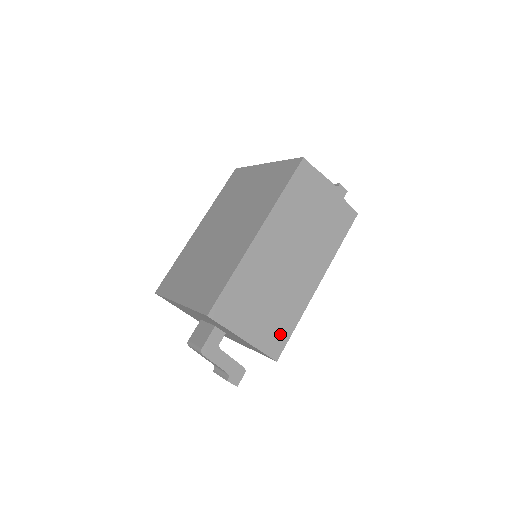
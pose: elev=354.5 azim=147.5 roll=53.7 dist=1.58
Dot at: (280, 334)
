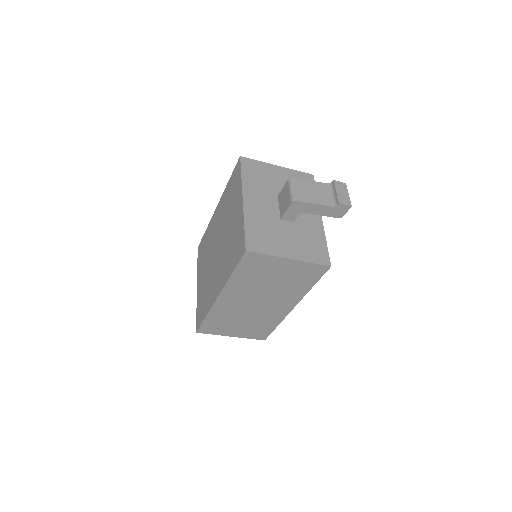
Dot at: (263, 331)
